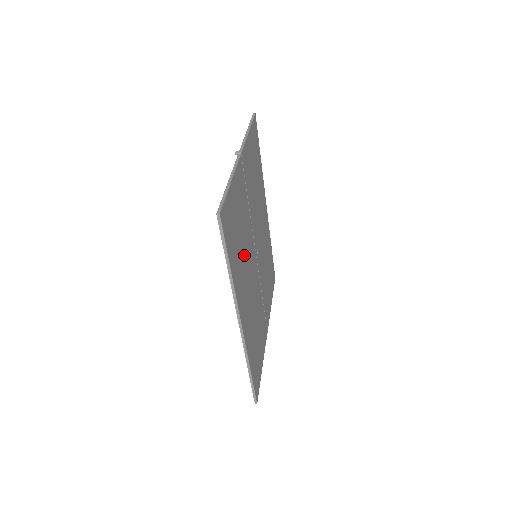
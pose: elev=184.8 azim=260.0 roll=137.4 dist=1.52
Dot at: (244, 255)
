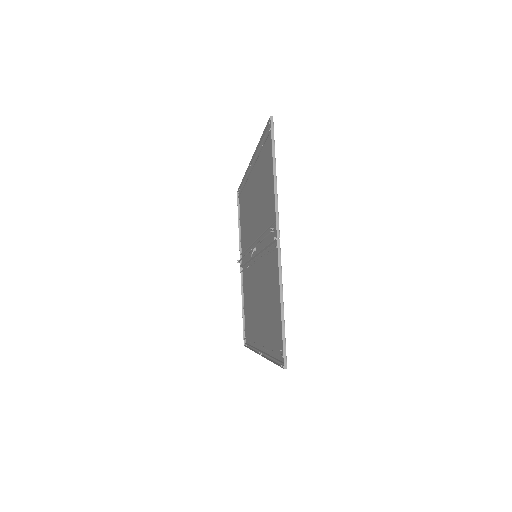
Dot at: (265, 303)
